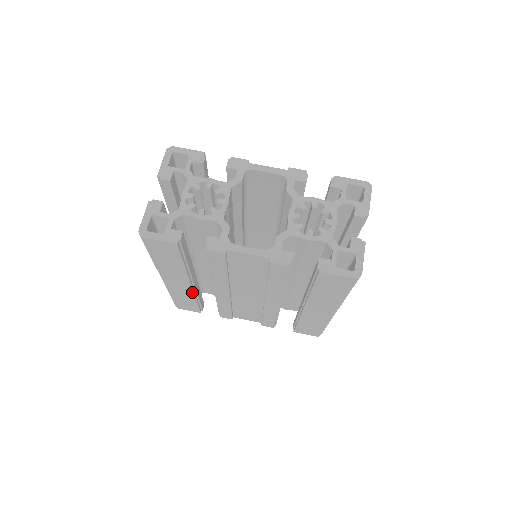
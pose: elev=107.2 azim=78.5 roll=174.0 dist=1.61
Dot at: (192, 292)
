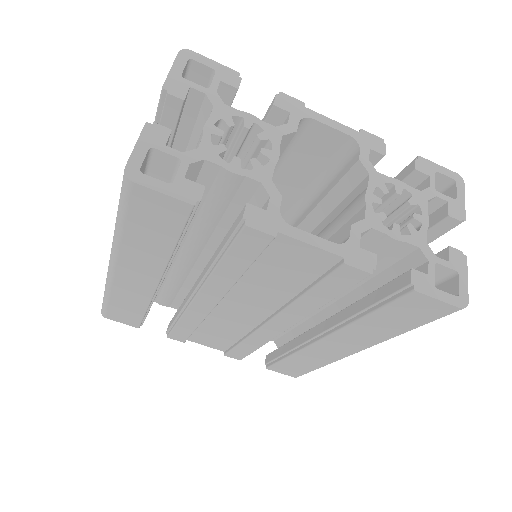
Dot at: (151, 296)
